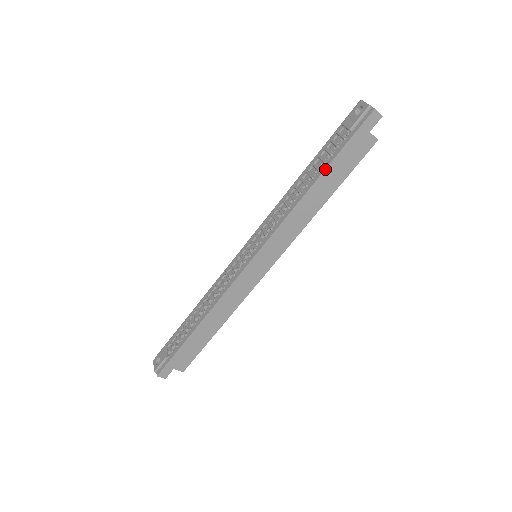
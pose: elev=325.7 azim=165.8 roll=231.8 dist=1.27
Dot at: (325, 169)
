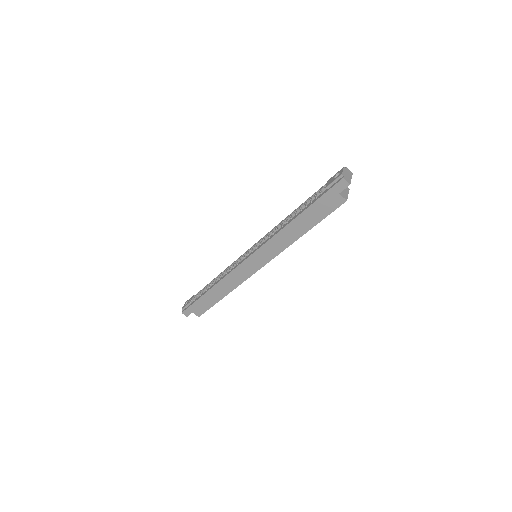
Dot at: (303, 211)
